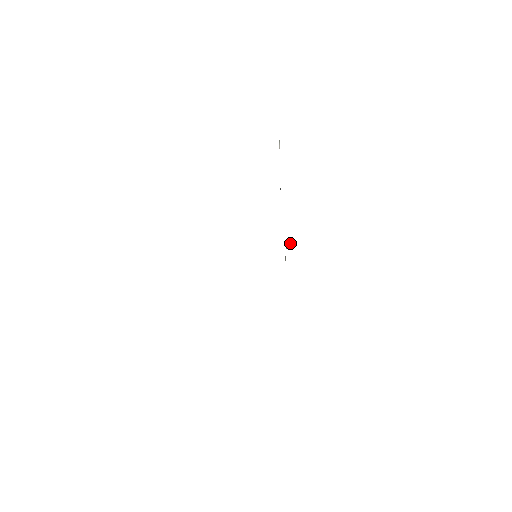
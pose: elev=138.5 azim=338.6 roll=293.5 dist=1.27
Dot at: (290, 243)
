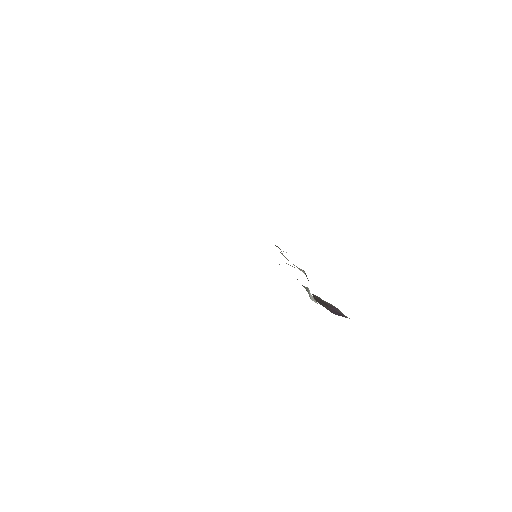
Dot at: (309, 296)
